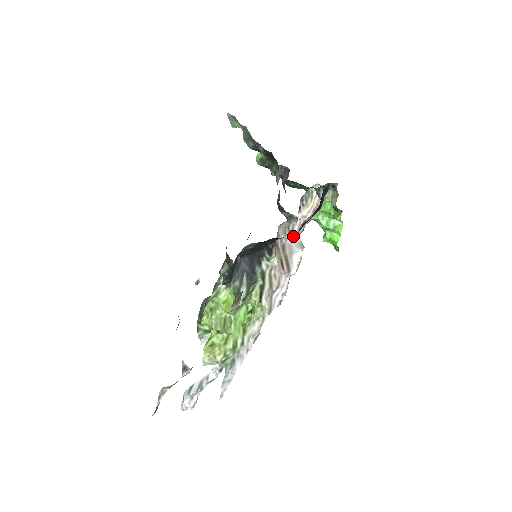
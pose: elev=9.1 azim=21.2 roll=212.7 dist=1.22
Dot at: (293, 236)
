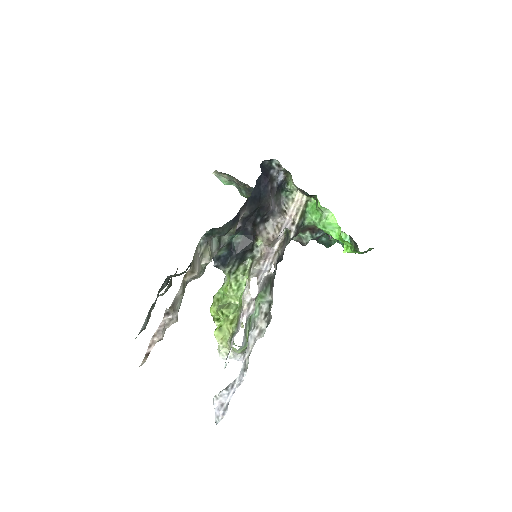
Dot at: (282, 230)
